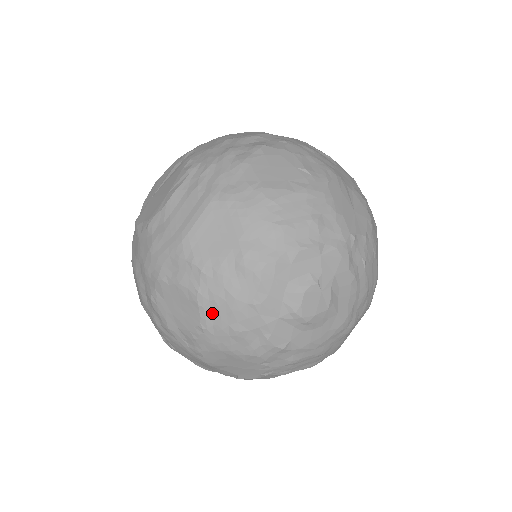
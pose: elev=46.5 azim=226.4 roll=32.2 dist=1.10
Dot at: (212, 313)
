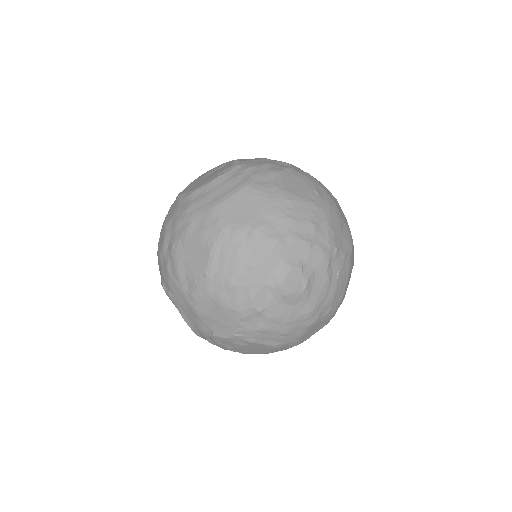
Dot at: (218, 264)
